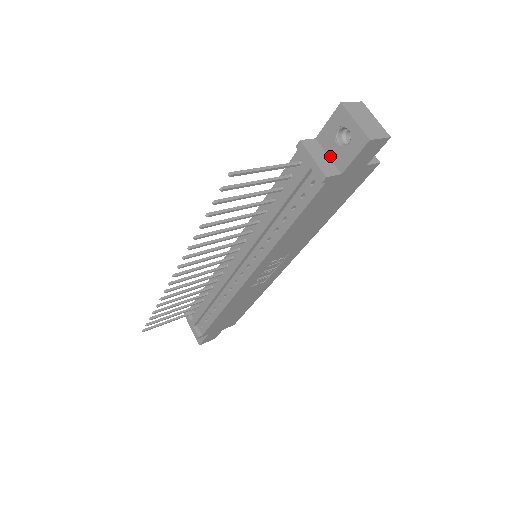
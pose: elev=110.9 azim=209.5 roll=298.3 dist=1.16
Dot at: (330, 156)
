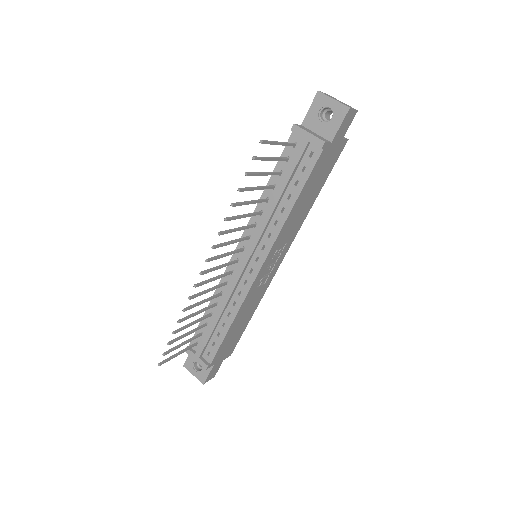
Dot at: (318, 133)
